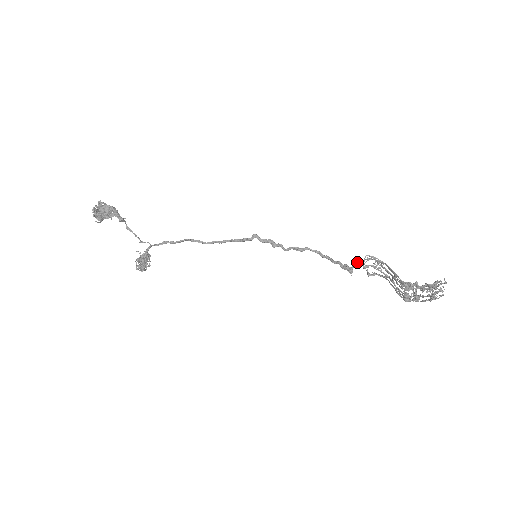
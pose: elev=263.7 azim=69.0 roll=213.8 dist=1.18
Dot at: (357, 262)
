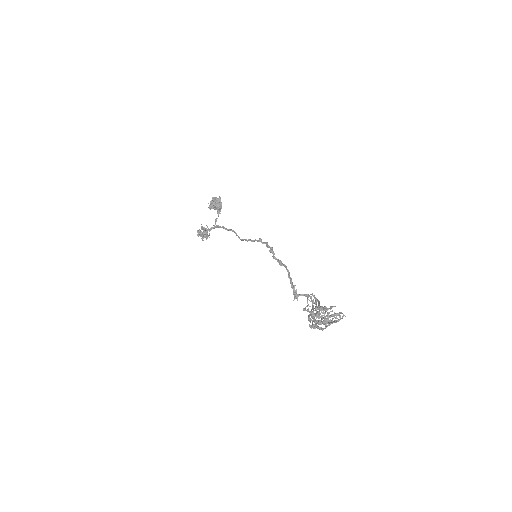
Dot at: occluded
